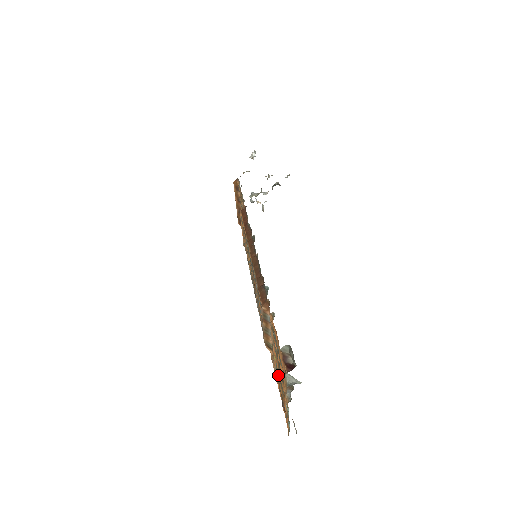
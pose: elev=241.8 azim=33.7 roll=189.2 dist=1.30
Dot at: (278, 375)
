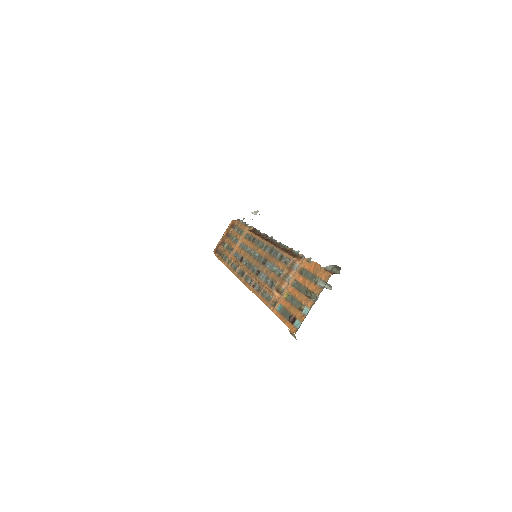
Dot at: (288, 303)
